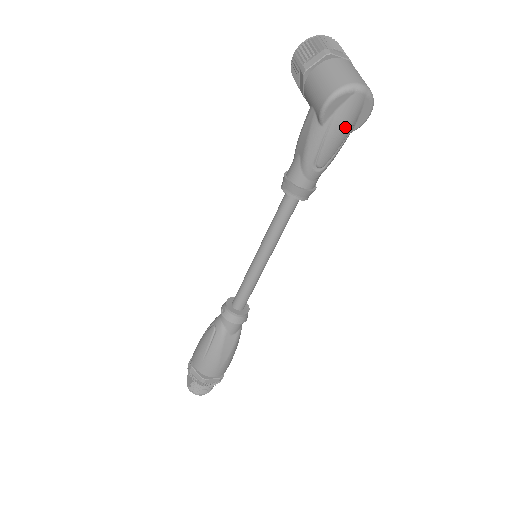
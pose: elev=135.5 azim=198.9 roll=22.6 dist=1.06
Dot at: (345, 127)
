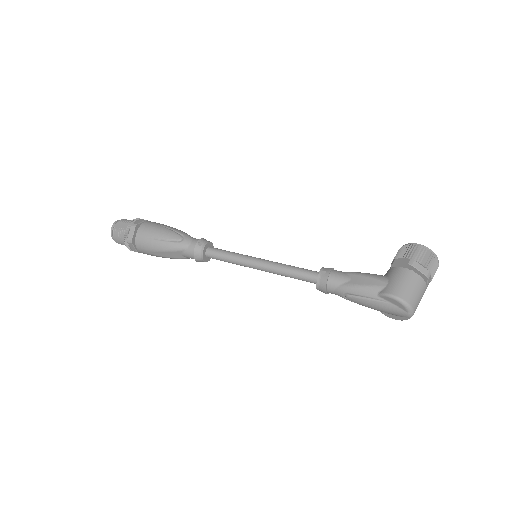
Dot at: (381, 309)
